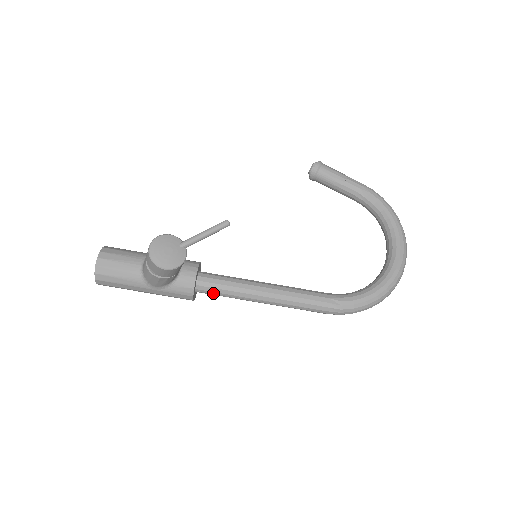
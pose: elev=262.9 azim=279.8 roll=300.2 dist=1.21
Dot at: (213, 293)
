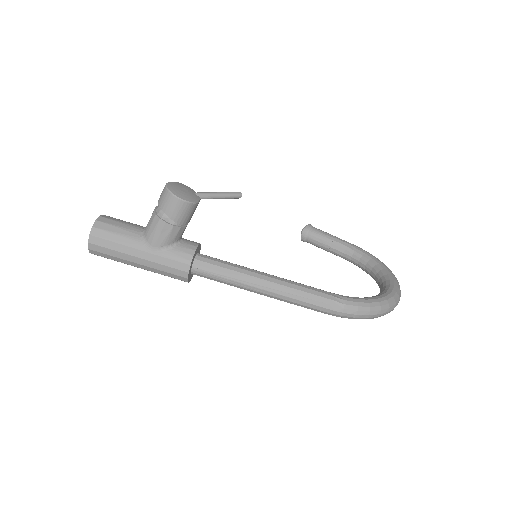
Dot at: (210, 271)
